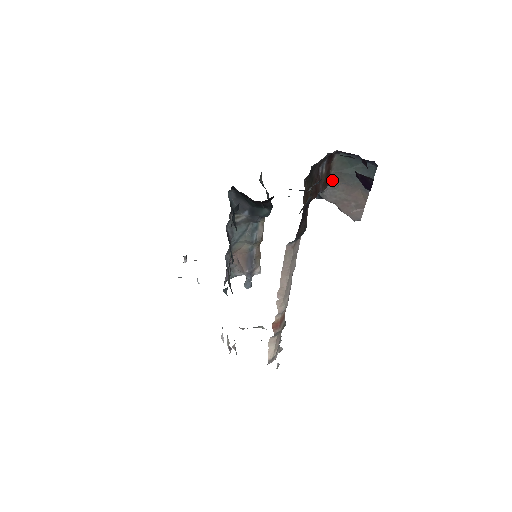
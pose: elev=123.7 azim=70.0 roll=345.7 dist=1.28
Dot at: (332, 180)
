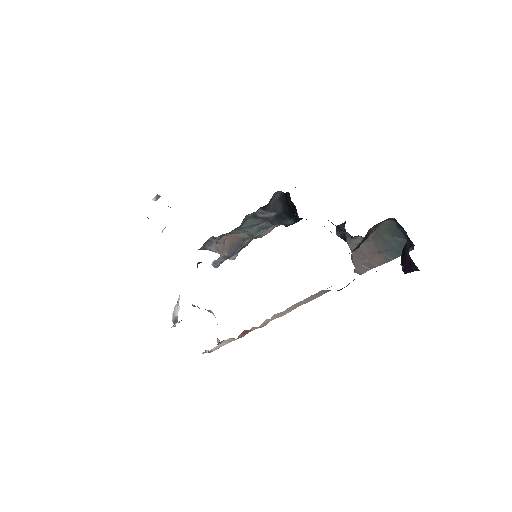
Dot at: (369, 236)
